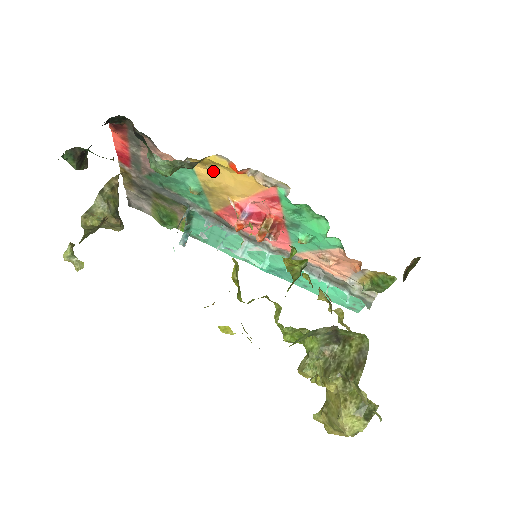
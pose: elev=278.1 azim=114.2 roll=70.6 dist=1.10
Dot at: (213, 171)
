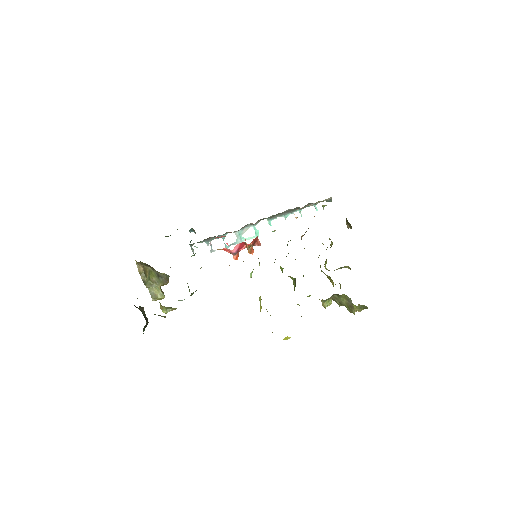
Dot at: occluded
